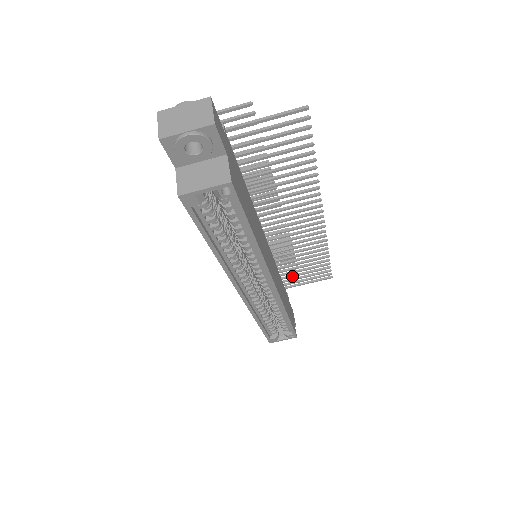
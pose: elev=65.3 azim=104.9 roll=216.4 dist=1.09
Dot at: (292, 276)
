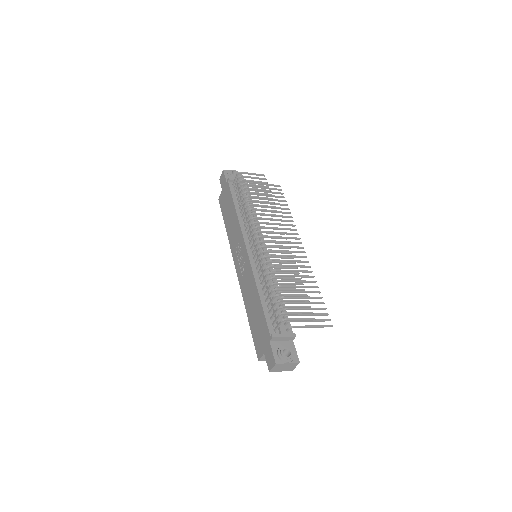
Dot at: occluded
